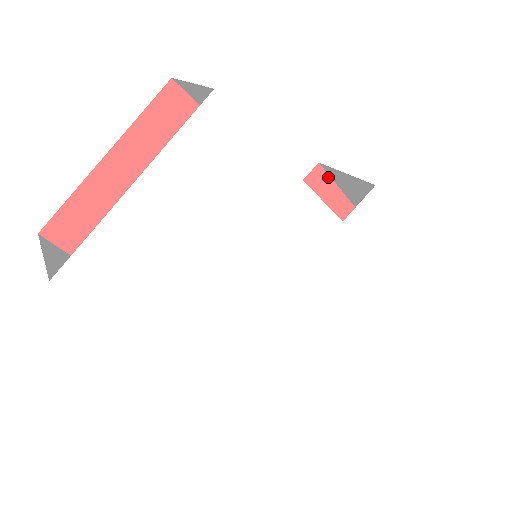
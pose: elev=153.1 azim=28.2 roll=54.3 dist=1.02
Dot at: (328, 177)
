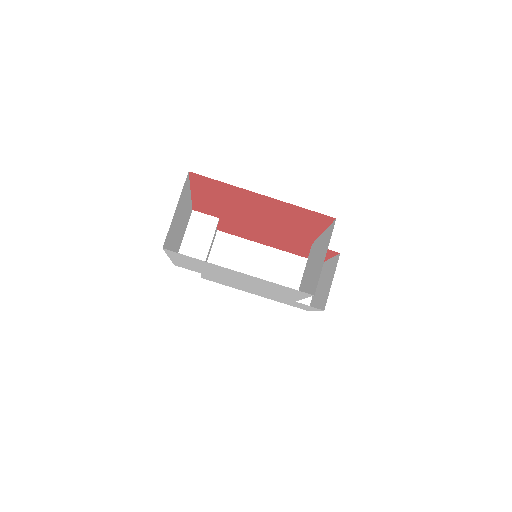
Dot at: (335, 255)
